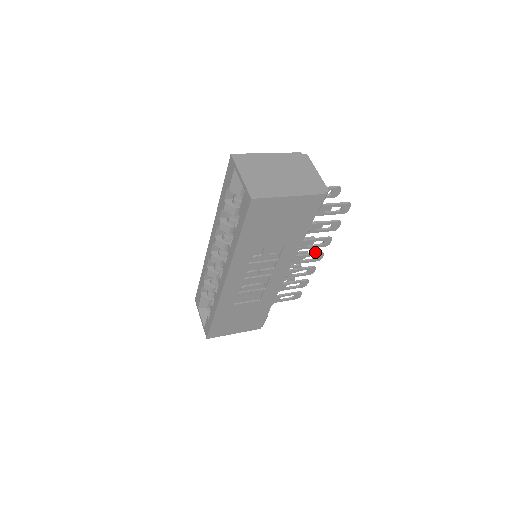
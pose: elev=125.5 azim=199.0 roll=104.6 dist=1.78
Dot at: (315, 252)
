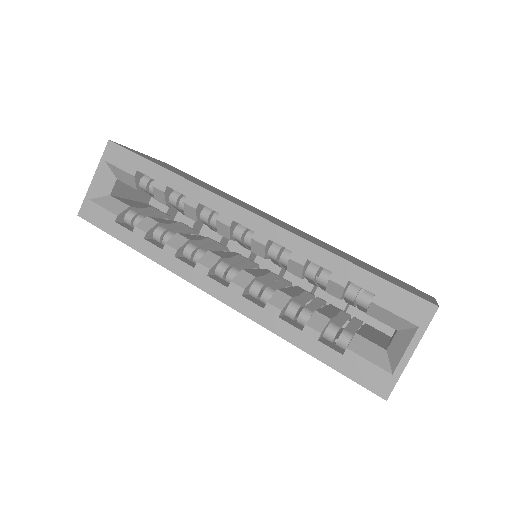
Dot at: occluded
